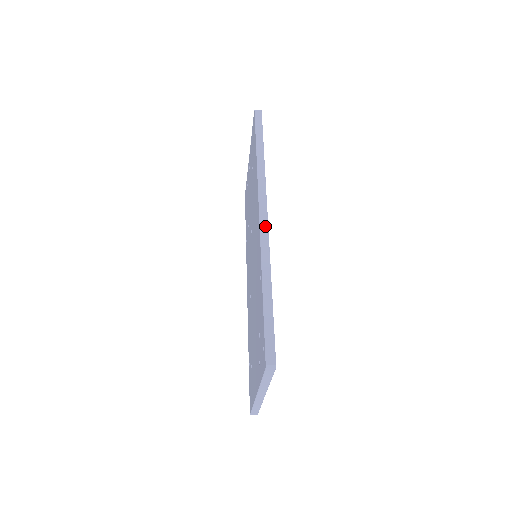
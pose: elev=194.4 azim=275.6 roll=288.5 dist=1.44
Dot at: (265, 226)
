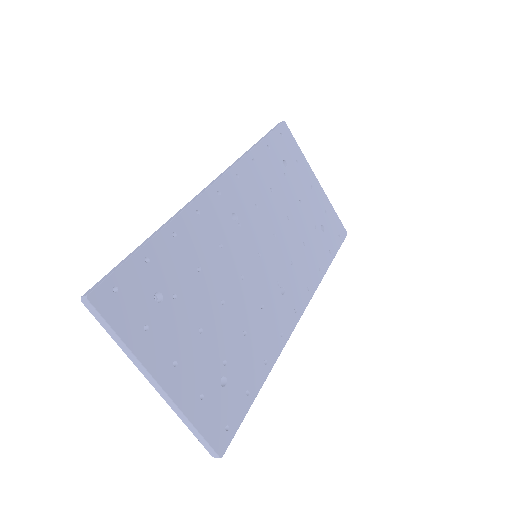
Dot at: (201, 193)
